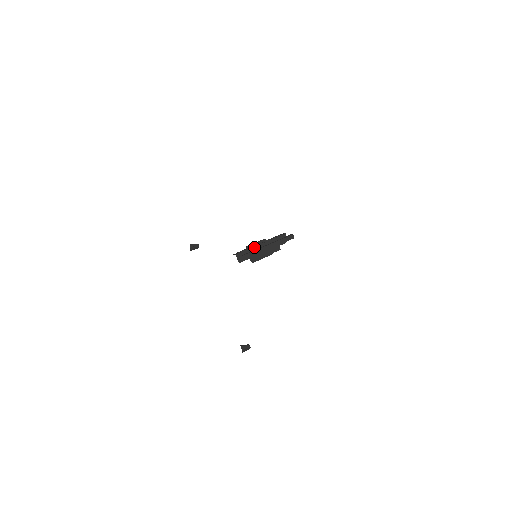
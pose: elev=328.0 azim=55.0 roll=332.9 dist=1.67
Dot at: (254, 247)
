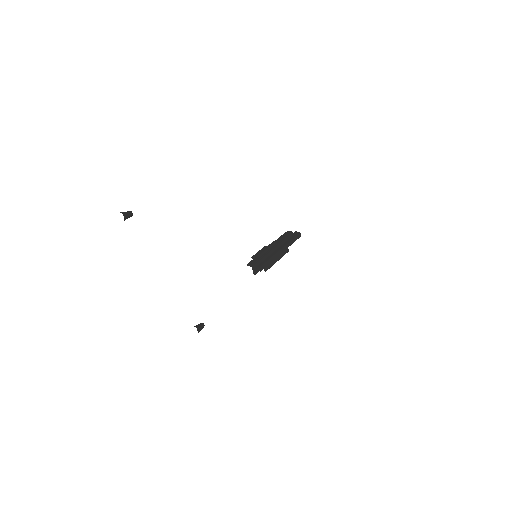
Dot at: (267, 254)
